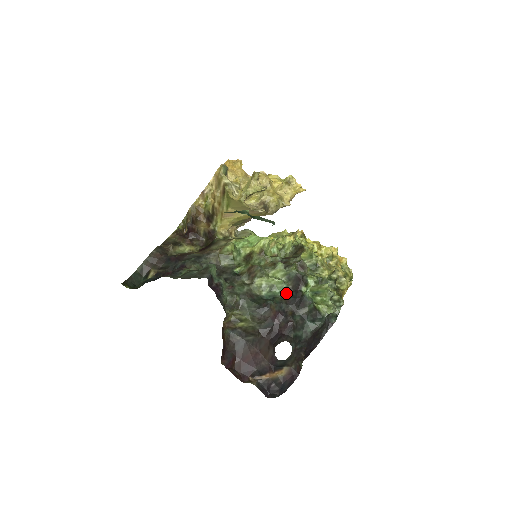
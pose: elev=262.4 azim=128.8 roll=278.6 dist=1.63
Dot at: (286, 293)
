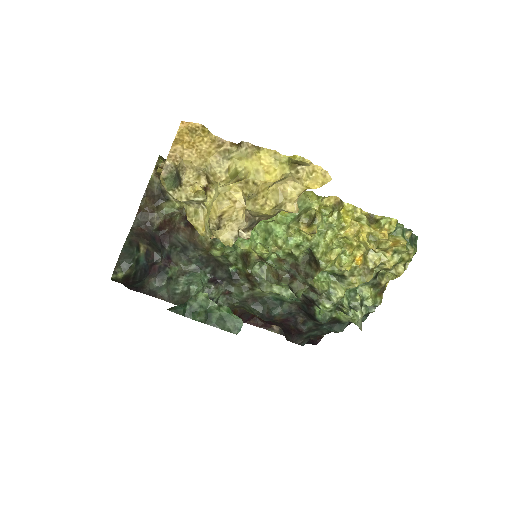
Dot at: (296, 302)
